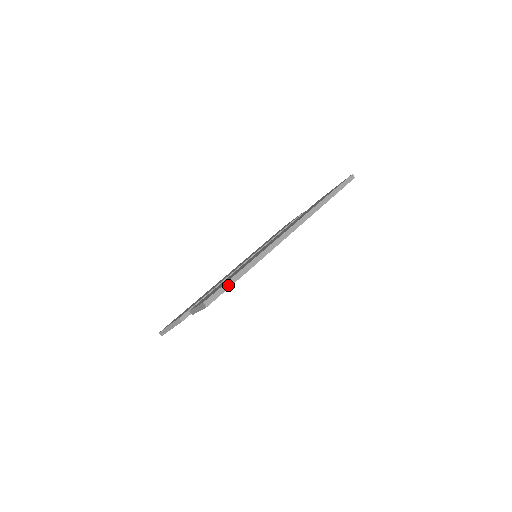
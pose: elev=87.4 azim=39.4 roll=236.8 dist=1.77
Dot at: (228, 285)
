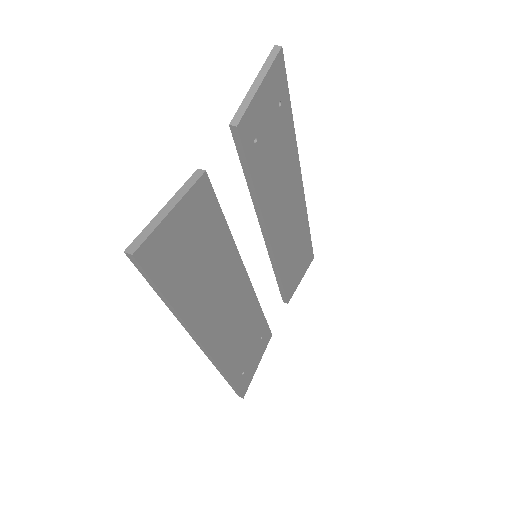
Dot at: (285, 86)
